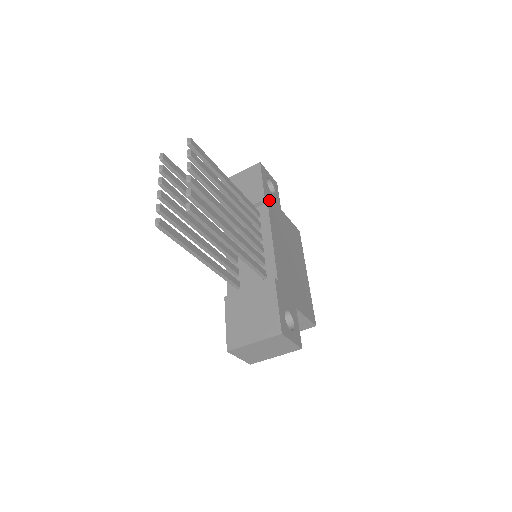
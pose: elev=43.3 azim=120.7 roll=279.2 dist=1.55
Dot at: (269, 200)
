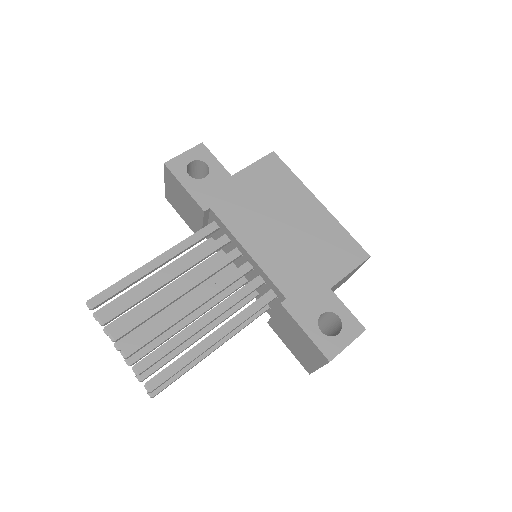
Dot at: (209, 199)
